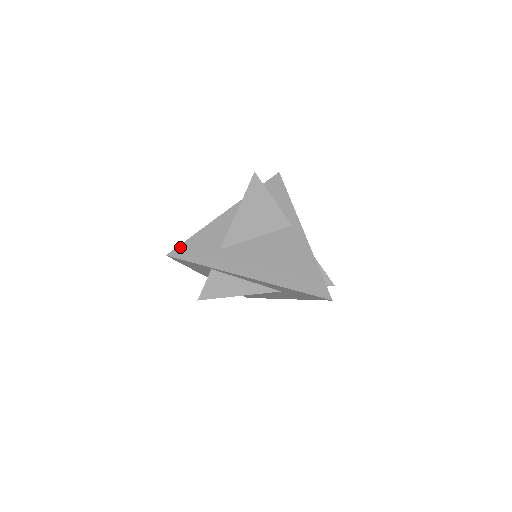
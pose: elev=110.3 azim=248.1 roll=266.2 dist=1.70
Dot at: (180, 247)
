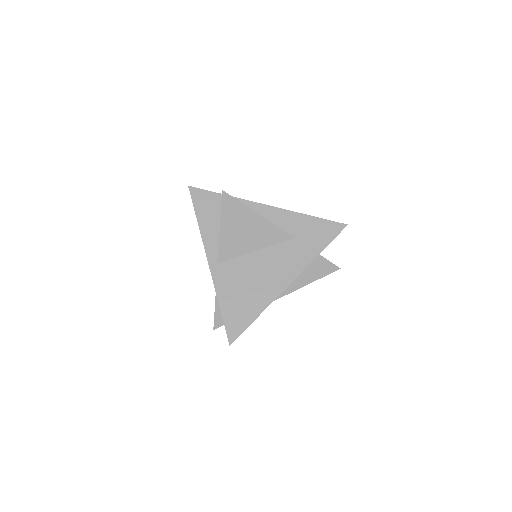
Dot at: occluded
